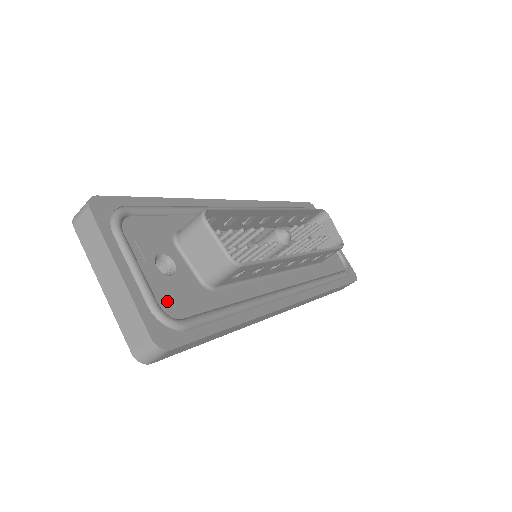
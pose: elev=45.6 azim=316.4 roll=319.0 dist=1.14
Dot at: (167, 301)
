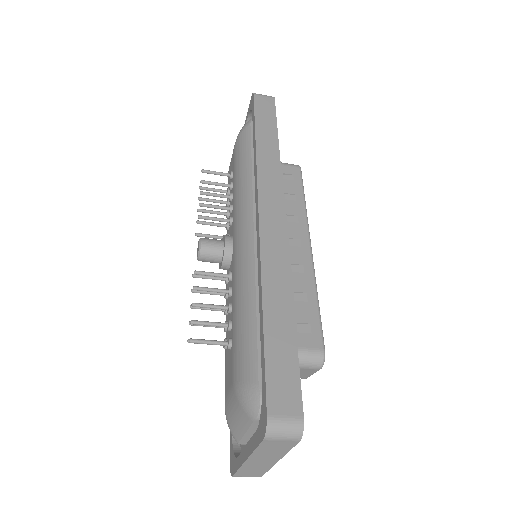
Dot at: occluded
